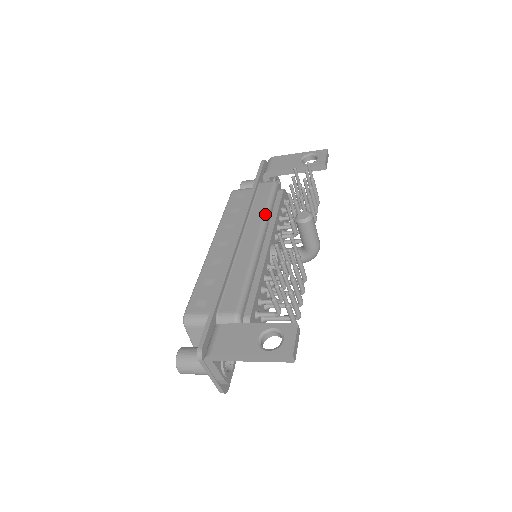
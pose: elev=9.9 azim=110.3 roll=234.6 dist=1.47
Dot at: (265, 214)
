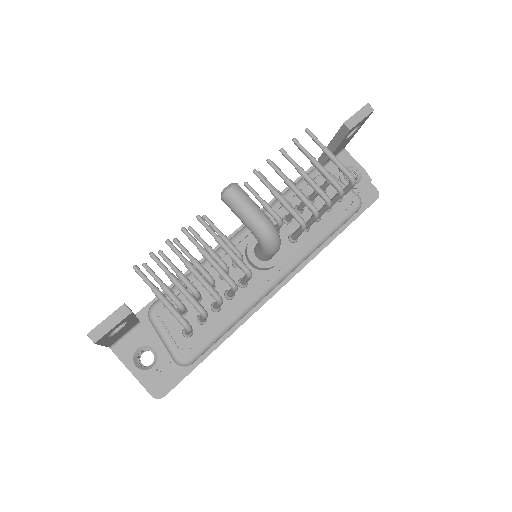
Dot at: occluded
